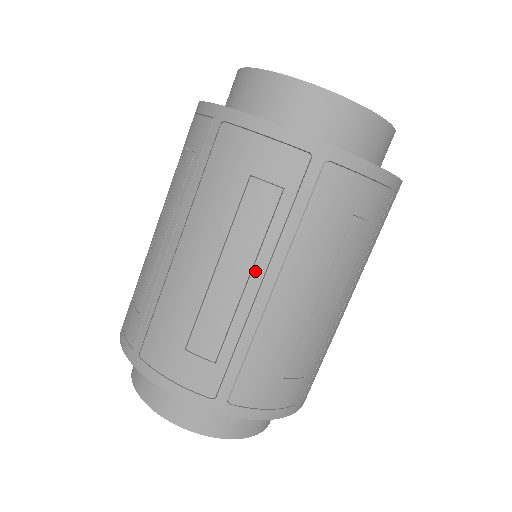
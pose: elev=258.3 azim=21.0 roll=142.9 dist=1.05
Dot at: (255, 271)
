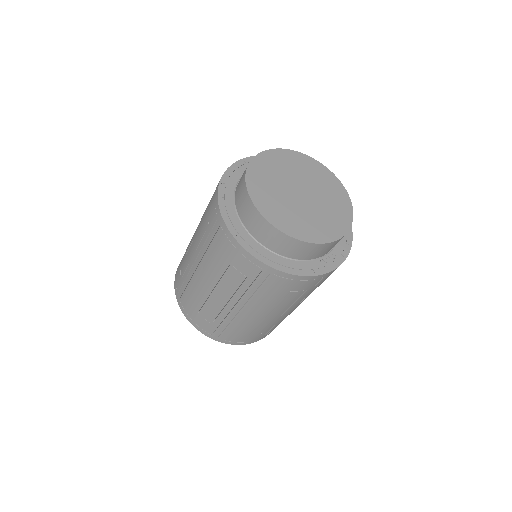
Dot at: (231, 301)
